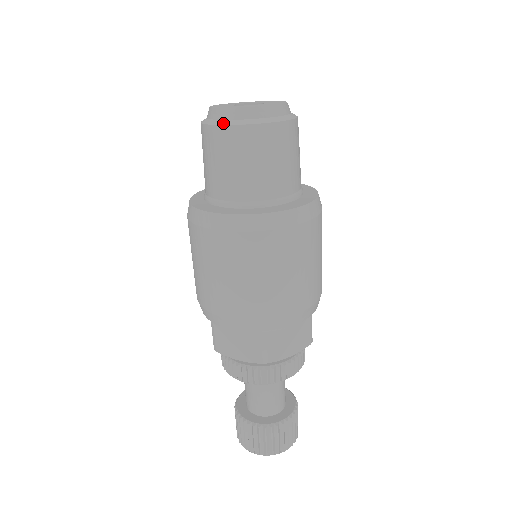
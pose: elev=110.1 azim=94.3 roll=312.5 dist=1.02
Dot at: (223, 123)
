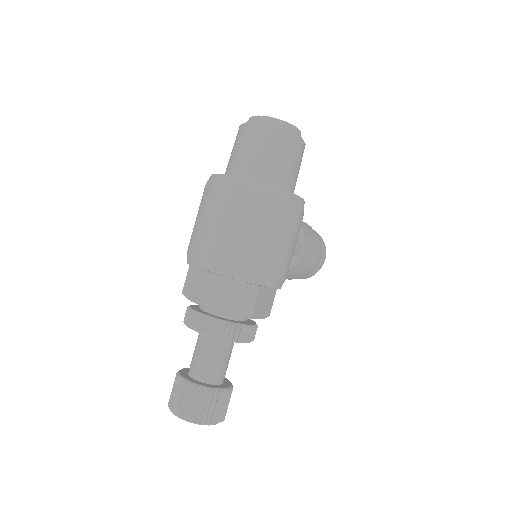
Dot at: (245, 123)
